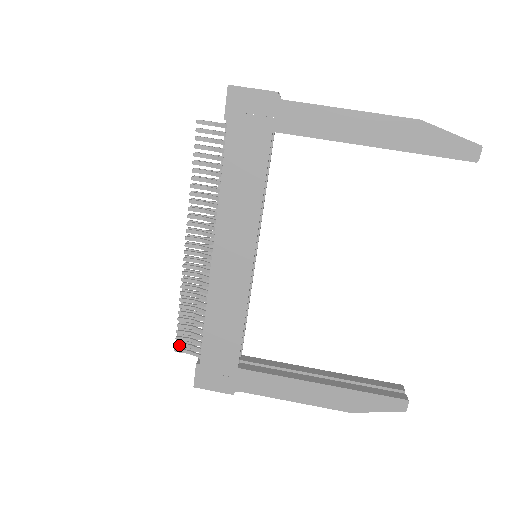
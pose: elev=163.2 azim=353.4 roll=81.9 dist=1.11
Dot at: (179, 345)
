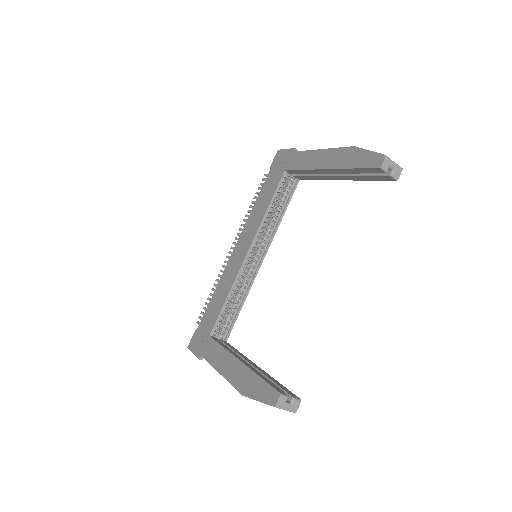
Dot at: (200, 318)
